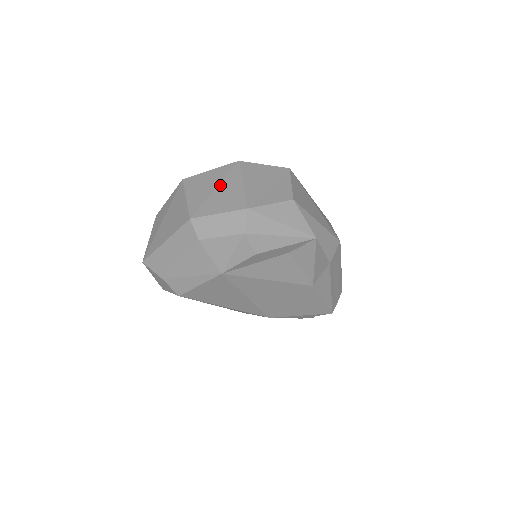
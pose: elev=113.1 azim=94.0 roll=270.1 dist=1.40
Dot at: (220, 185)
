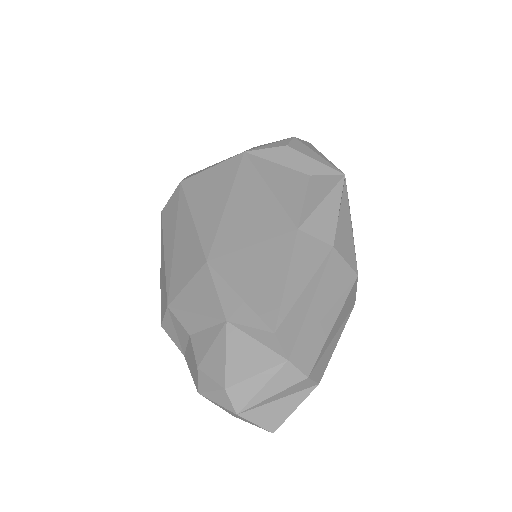
Dot at: occluded
